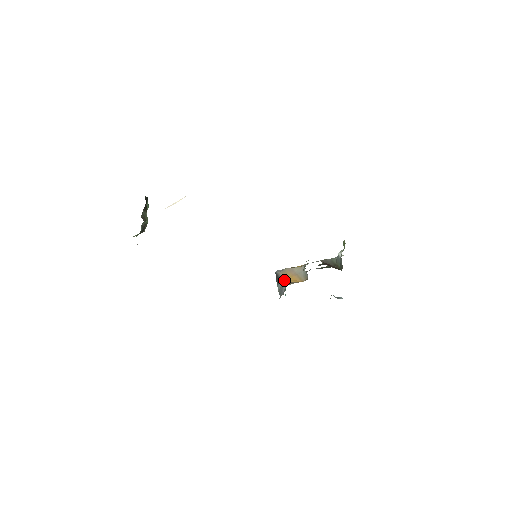
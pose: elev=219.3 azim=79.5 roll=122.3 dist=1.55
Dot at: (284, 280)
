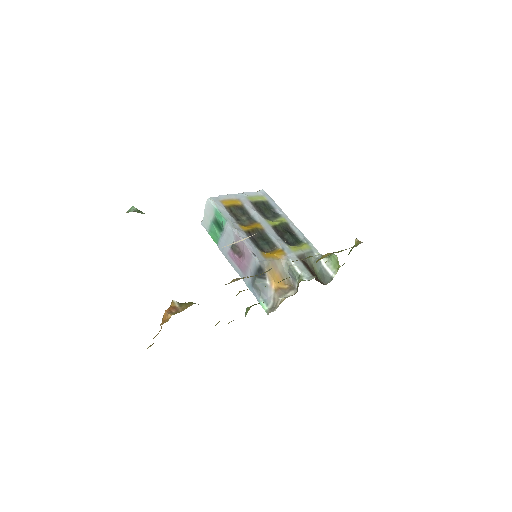
Dot at: (269, 280)
